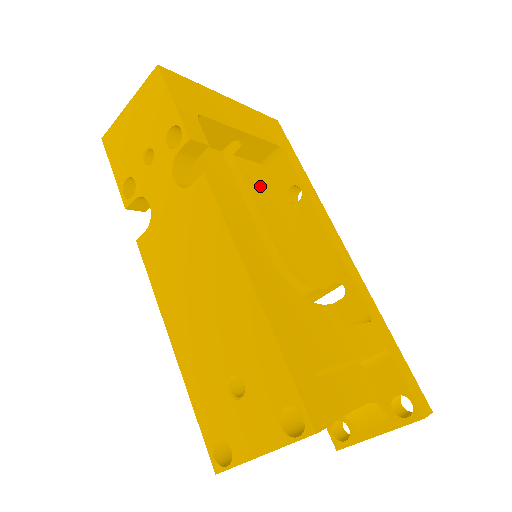
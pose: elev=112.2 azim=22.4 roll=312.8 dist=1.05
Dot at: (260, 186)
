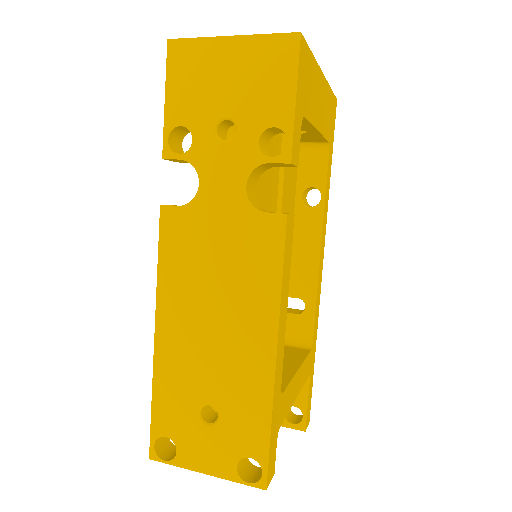
Dot at: (290, 176)
